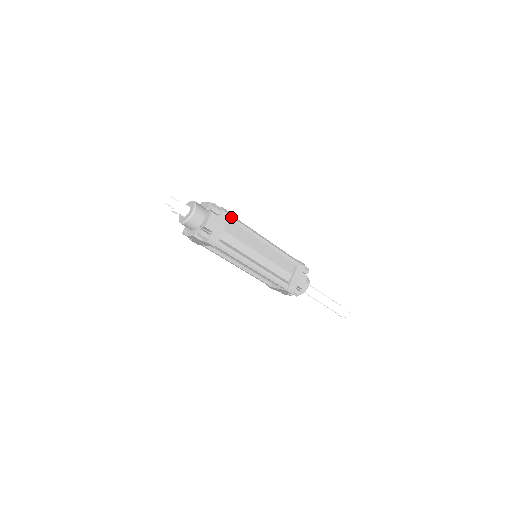
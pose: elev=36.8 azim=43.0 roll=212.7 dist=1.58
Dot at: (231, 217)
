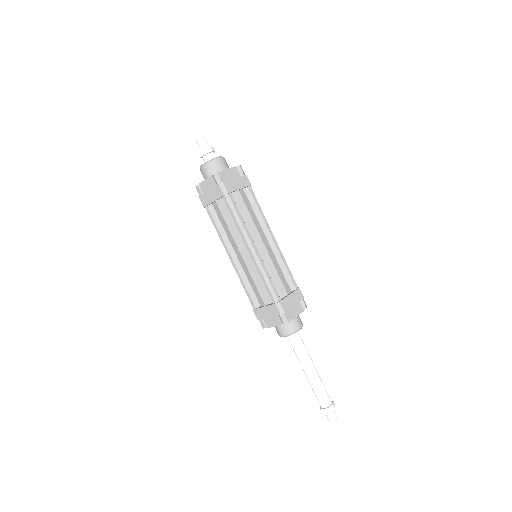
Dot at: occluded
